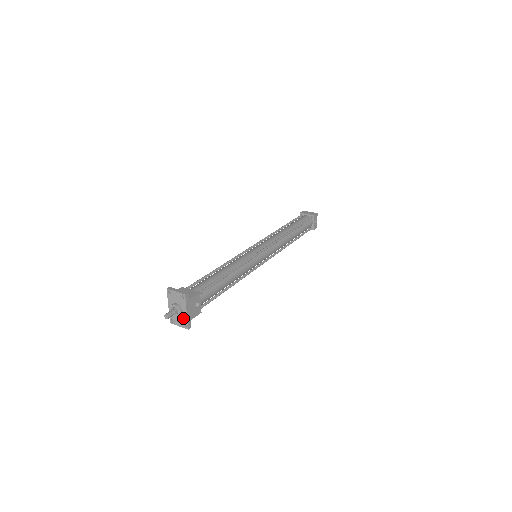
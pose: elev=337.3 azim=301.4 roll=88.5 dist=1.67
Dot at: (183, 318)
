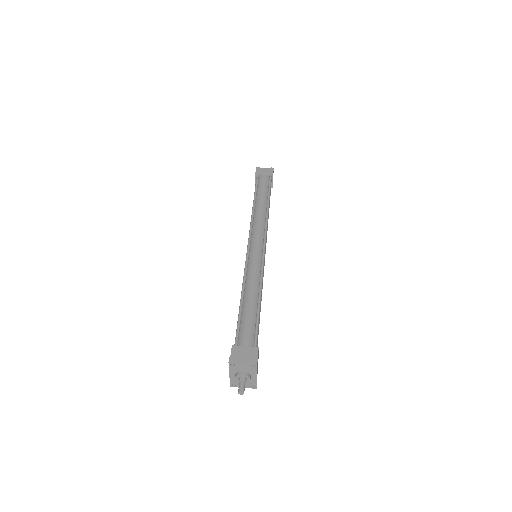
Dot at: (250, 381)
